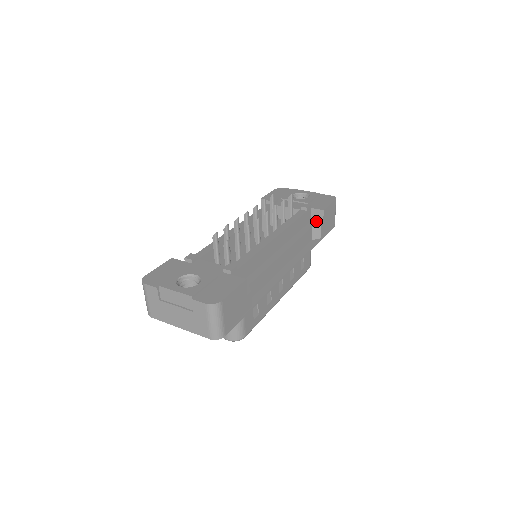
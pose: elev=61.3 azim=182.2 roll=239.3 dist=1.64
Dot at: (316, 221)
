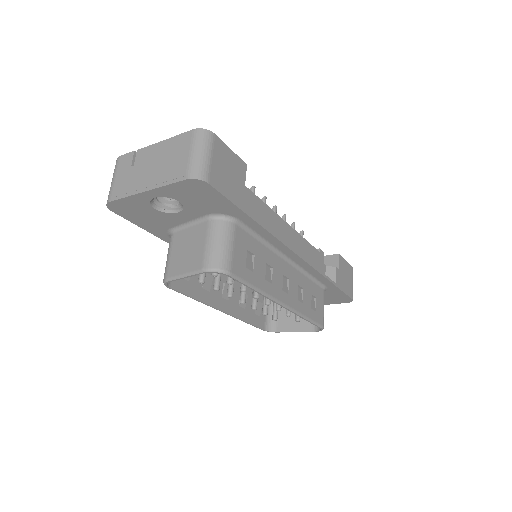
Dot at: occluded
